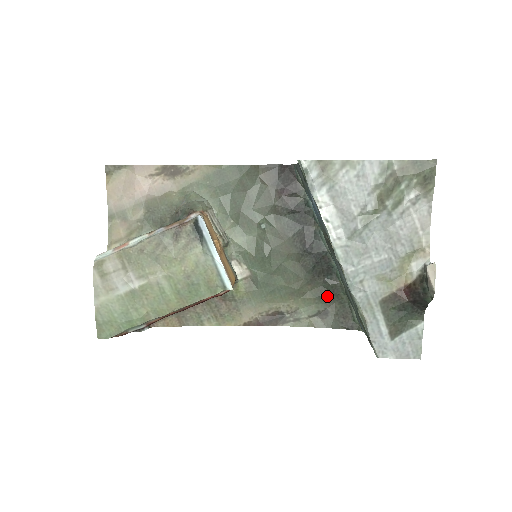
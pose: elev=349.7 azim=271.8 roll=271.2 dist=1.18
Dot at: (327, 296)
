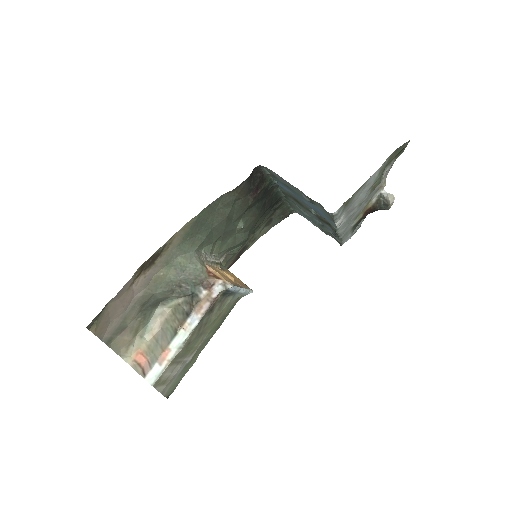
Dot at: occluded
